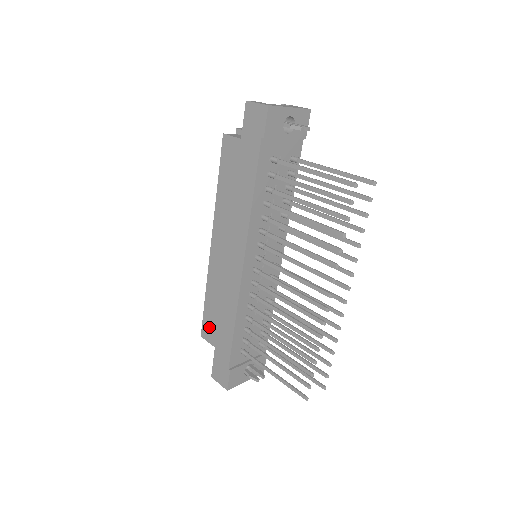
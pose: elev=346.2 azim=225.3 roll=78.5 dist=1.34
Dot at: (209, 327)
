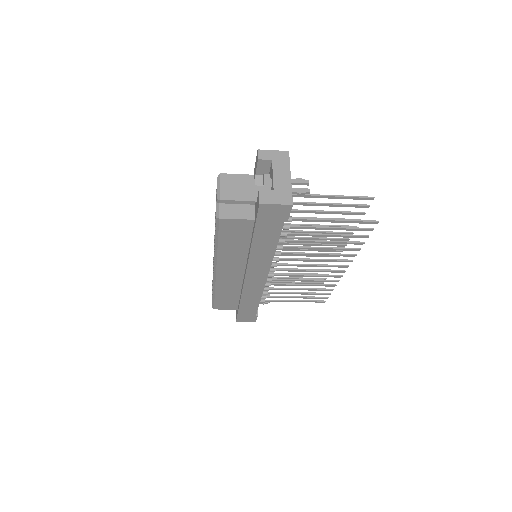
Dot at: (224, 305)
